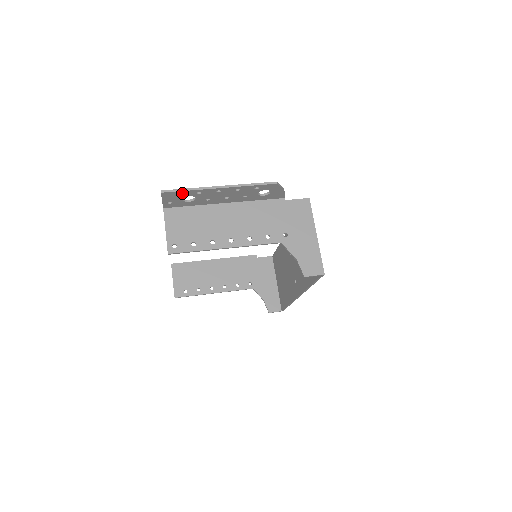
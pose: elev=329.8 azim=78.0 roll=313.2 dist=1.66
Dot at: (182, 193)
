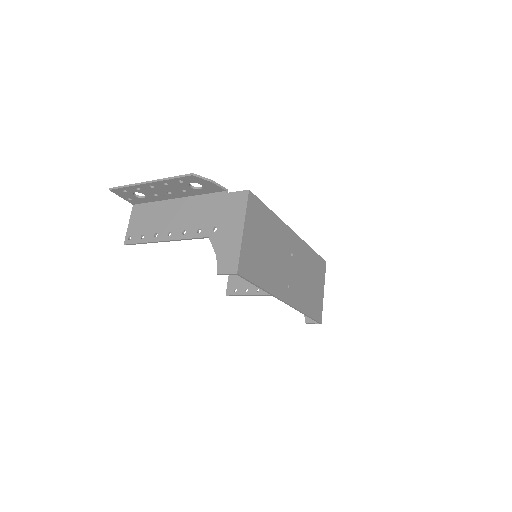
Dot at: (126, 190)
